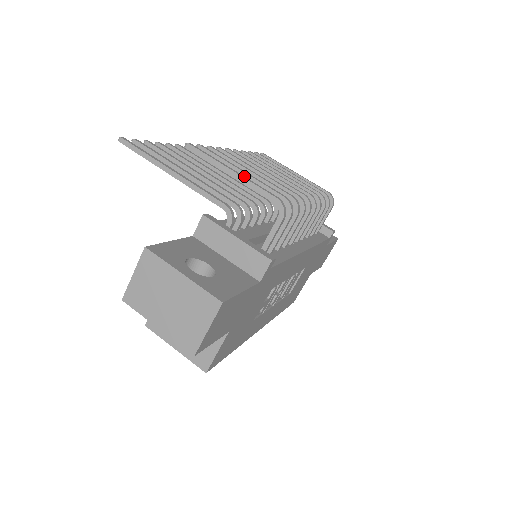
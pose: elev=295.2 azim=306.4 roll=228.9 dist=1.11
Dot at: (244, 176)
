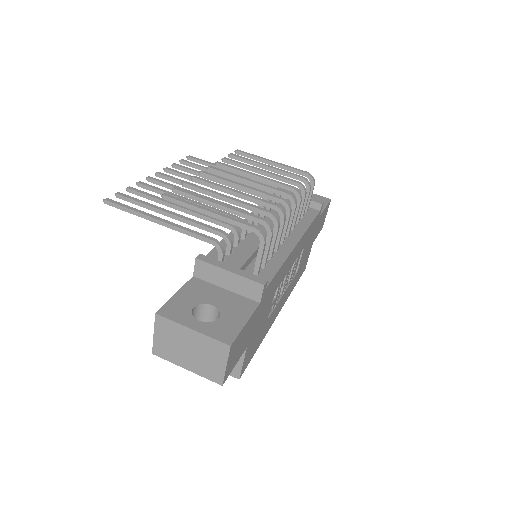
Dot at: (220, 213)
